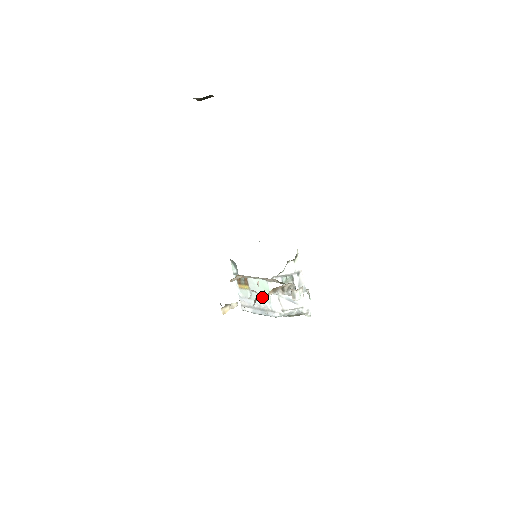
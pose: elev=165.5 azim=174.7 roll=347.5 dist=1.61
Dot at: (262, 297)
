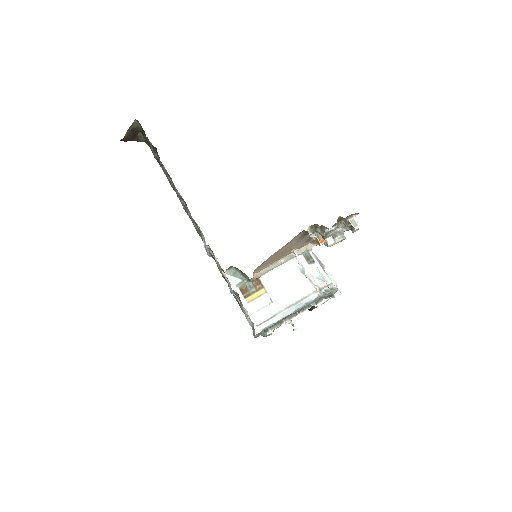
Dot at: occluded
